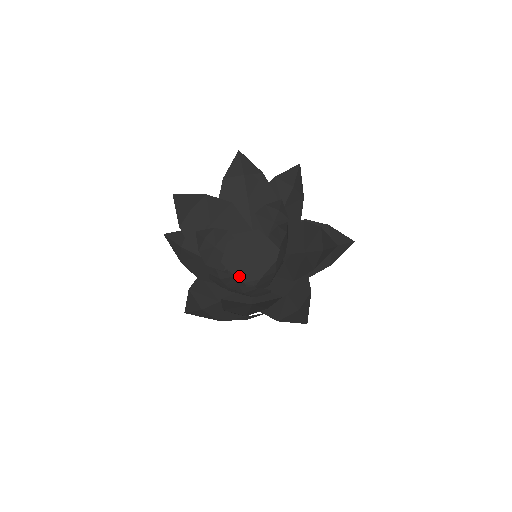
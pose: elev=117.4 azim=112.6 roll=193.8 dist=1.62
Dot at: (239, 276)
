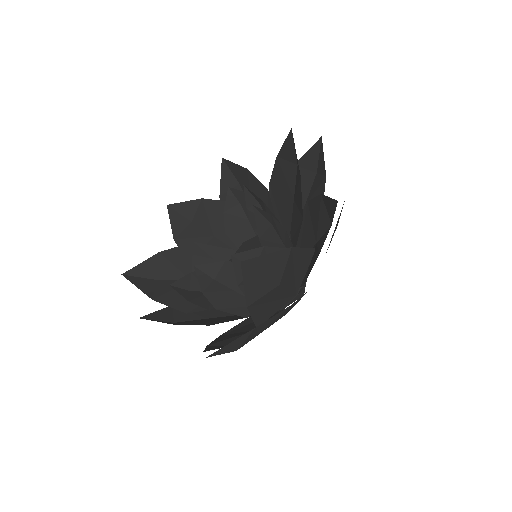
Dot at: occluded
